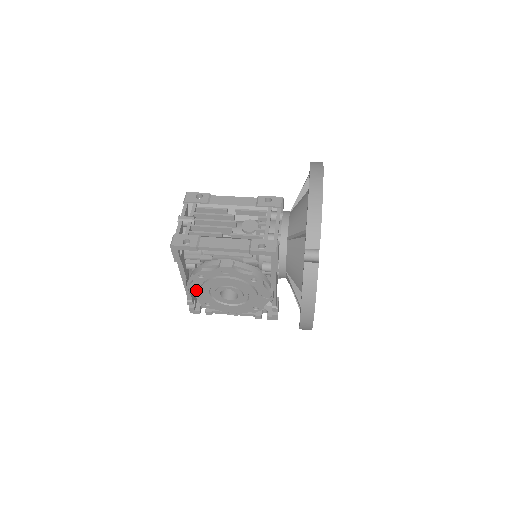
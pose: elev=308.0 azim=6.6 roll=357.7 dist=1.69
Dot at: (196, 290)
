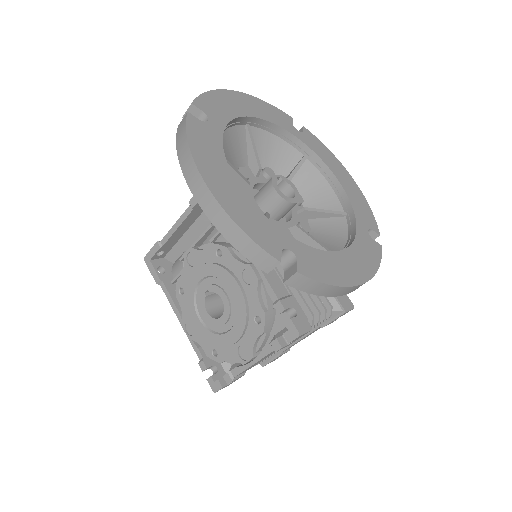
Dot at: (193, 328)
